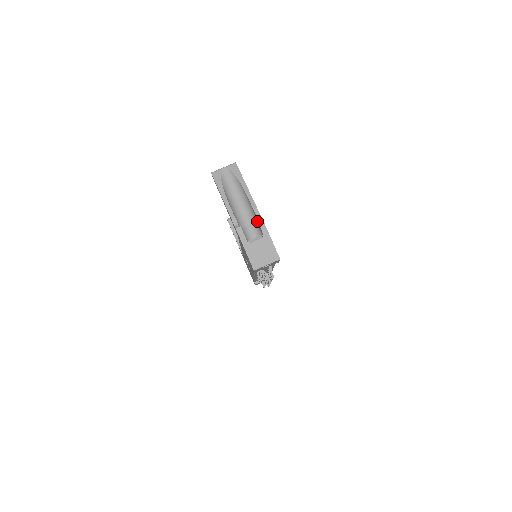
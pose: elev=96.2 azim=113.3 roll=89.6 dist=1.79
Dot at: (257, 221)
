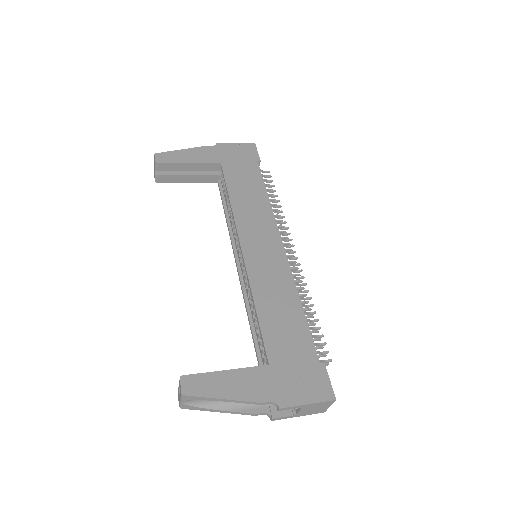
Dot at: (279, 409)
